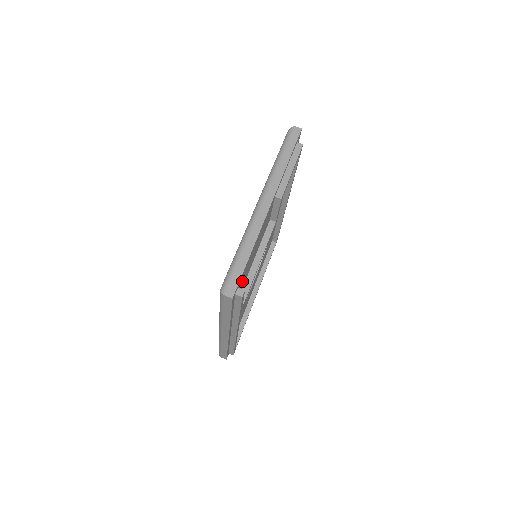
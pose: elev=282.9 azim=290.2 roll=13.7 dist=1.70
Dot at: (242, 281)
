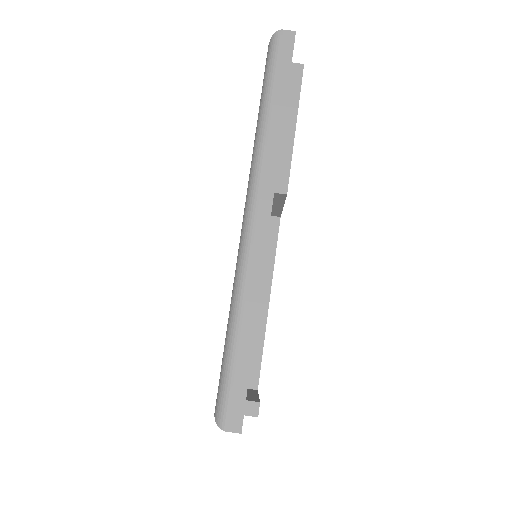
Dot at: occluded
